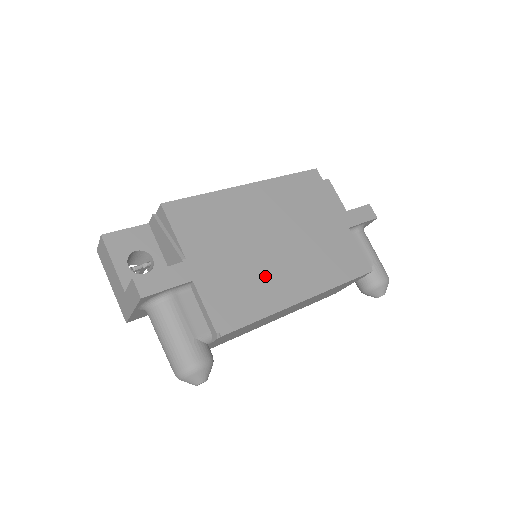
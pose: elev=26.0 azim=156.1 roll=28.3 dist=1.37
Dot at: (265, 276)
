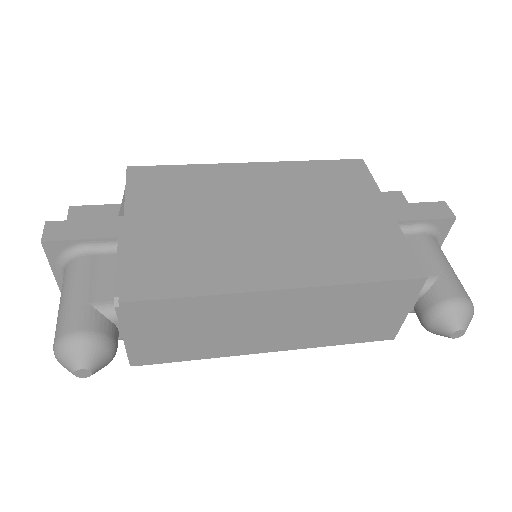
Dot at: (226, 250)
